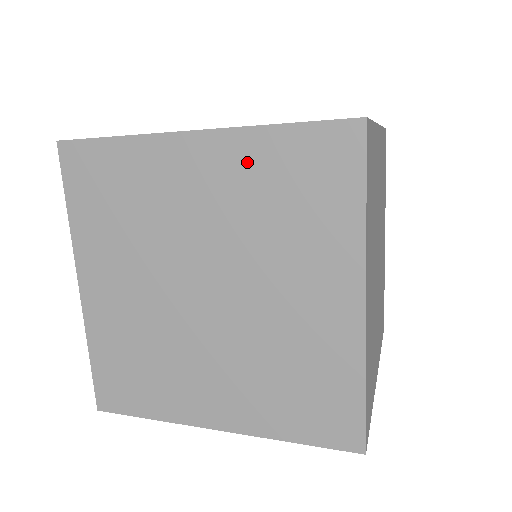
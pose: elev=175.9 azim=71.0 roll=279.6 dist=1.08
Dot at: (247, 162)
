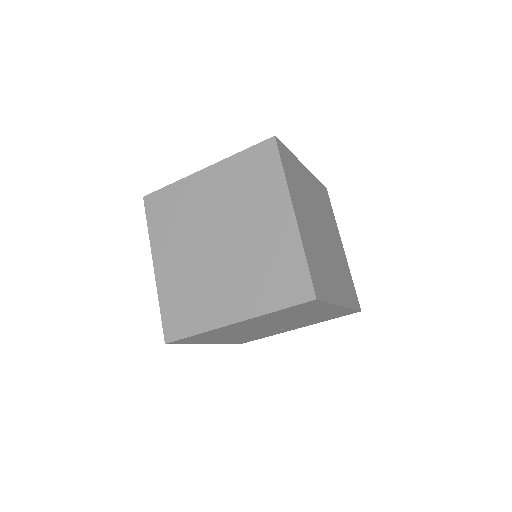
Dot at: (230, 172)
